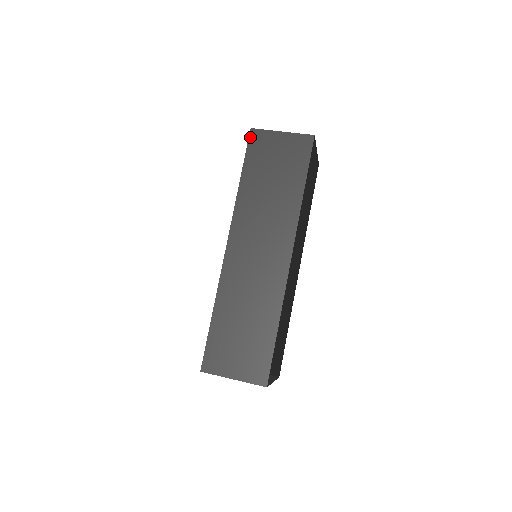
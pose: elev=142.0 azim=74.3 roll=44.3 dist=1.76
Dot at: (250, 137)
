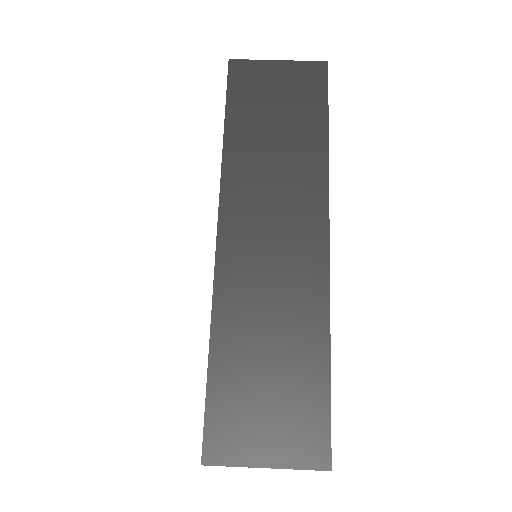
Dot at: (230, 71)
